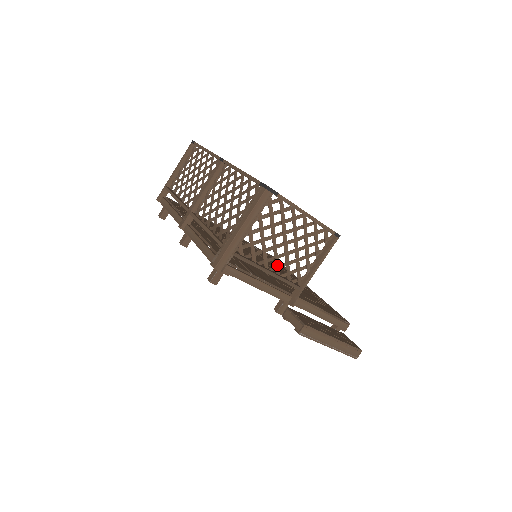
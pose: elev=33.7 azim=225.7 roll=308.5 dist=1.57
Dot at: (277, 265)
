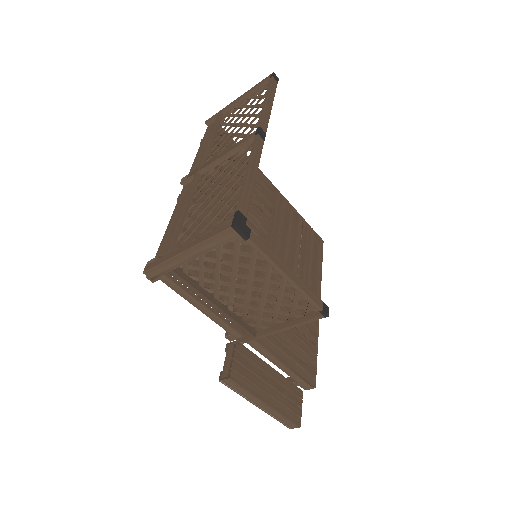
Dot at: (231, 302)
